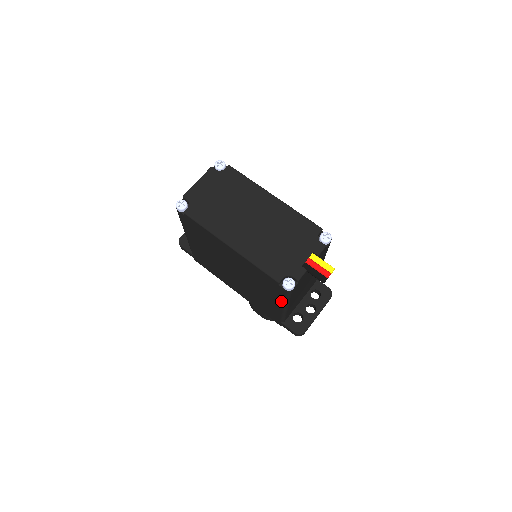
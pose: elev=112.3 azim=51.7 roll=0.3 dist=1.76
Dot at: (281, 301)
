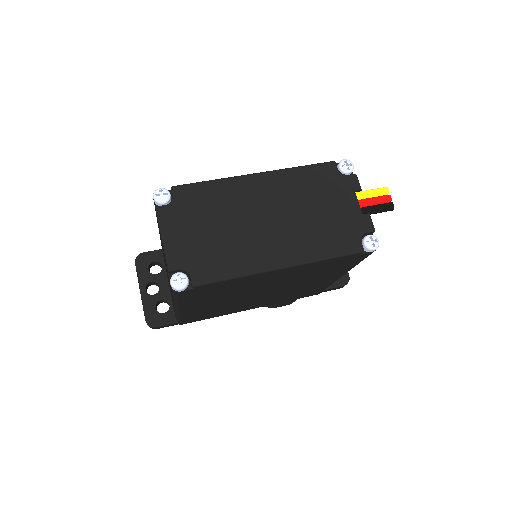
Dot at: (348, 269)
